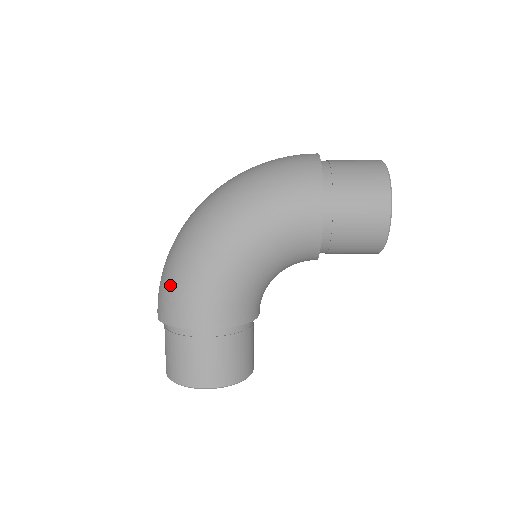
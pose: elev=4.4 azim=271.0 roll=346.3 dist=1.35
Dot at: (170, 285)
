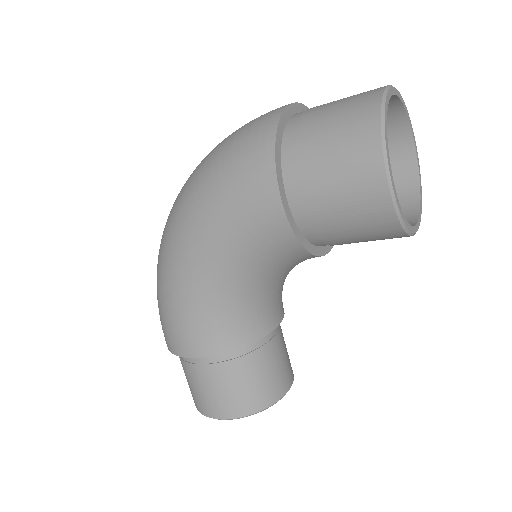
Dot at: (158, 306)
